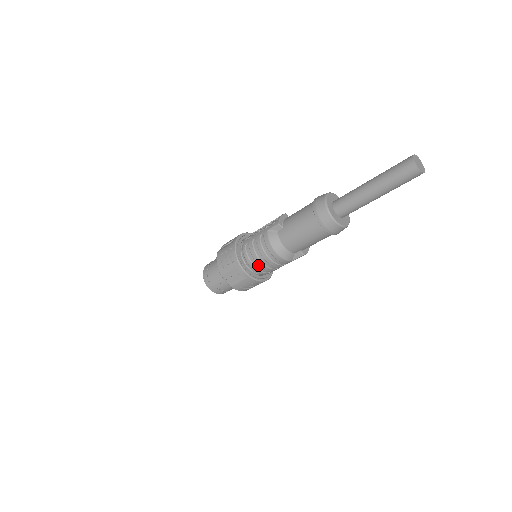
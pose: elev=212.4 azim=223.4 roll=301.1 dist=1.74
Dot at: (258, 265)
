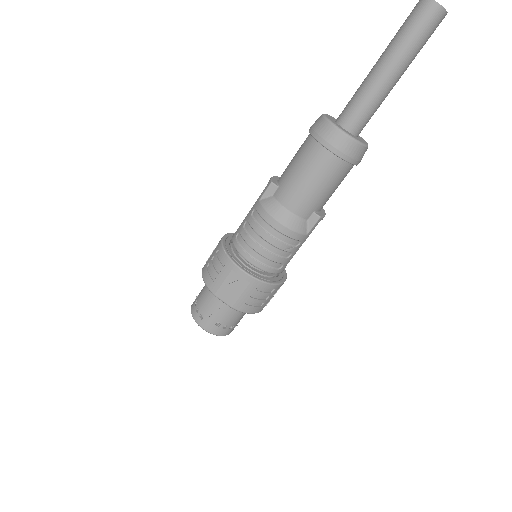
Dot at: (261, 256)
